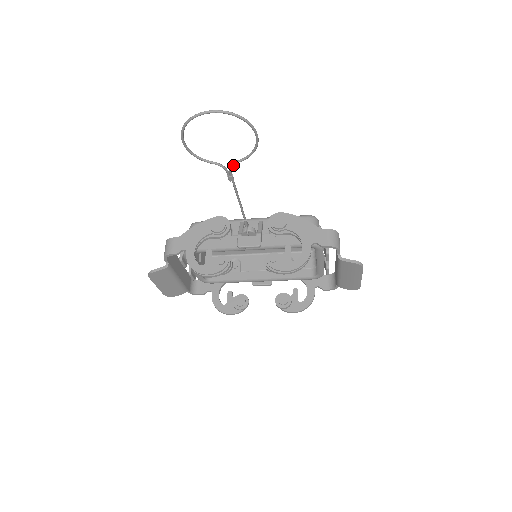
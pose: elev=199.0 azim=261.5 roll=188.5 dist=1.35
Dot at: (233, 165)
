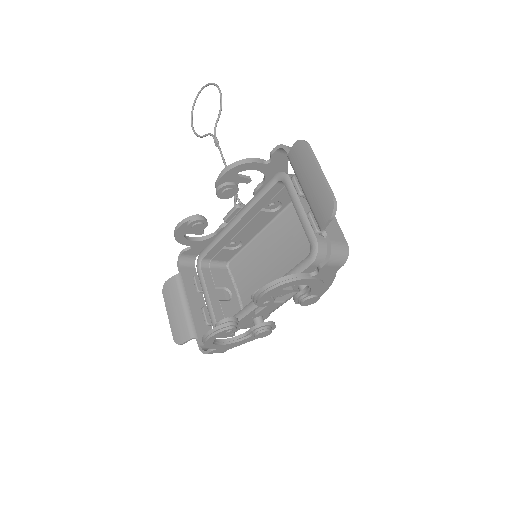
Dot at: (215, 127)
